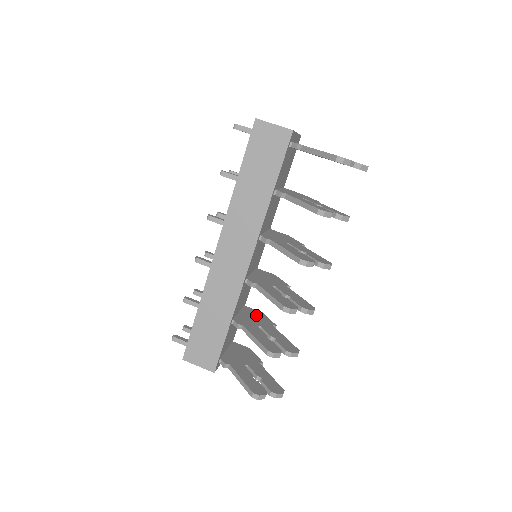
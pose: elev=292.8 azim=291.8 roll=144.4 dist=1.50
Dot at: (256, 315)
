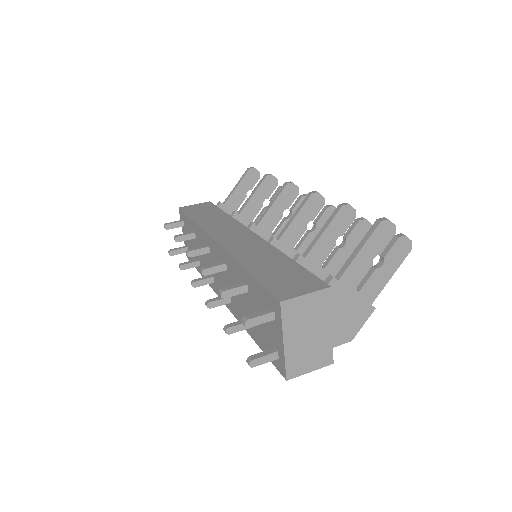
Dot at: occluded
